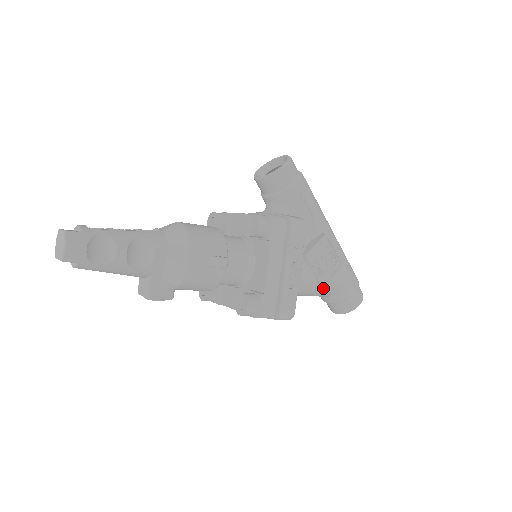
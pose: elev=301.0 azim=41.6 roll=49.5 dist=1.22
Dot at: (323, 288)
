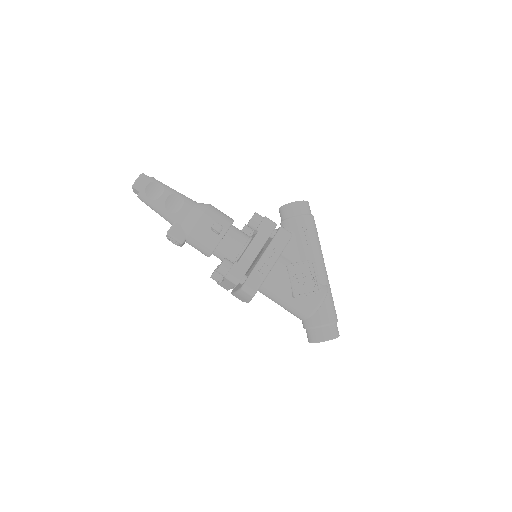
Dot at: (297, 301)
